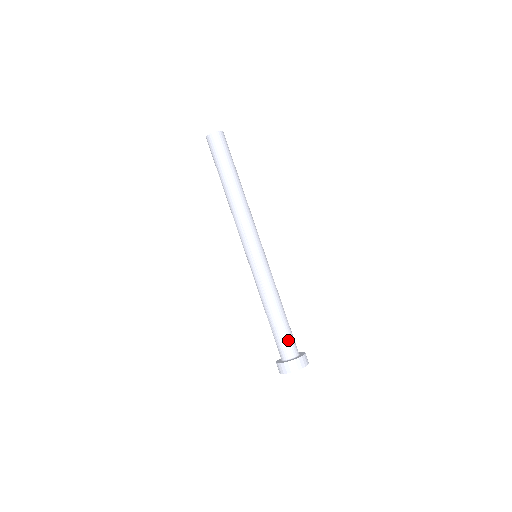
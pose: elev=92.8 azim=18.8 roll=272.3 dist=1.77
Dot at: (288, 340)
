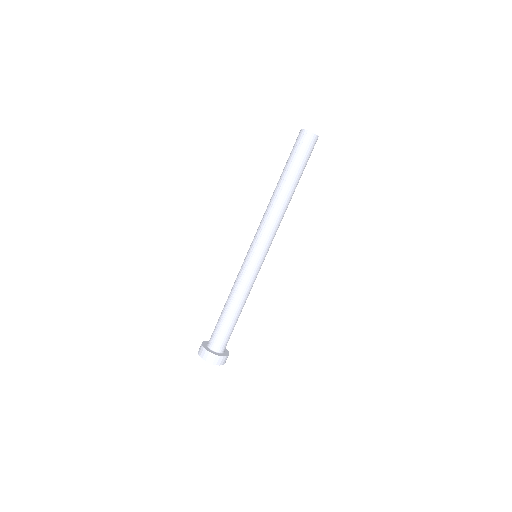
Dot at: (226, 337)
